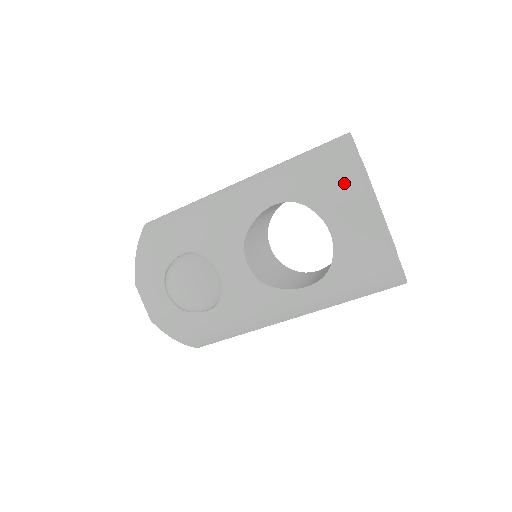
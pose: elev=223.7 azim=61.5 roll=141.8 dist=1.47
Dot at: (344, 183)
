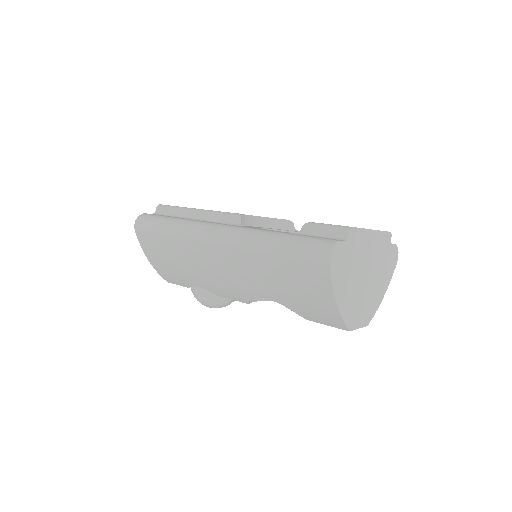
Dot at: (328, 319)
